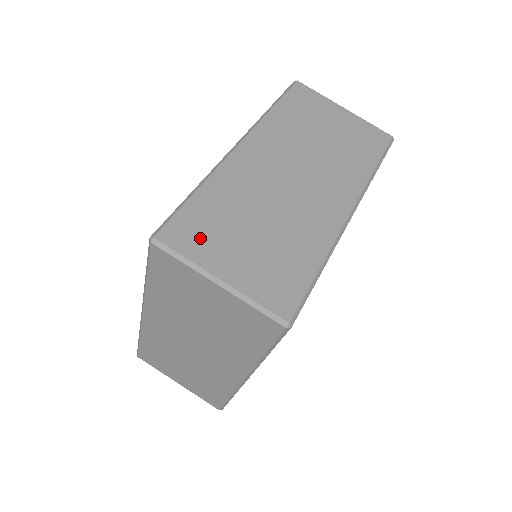
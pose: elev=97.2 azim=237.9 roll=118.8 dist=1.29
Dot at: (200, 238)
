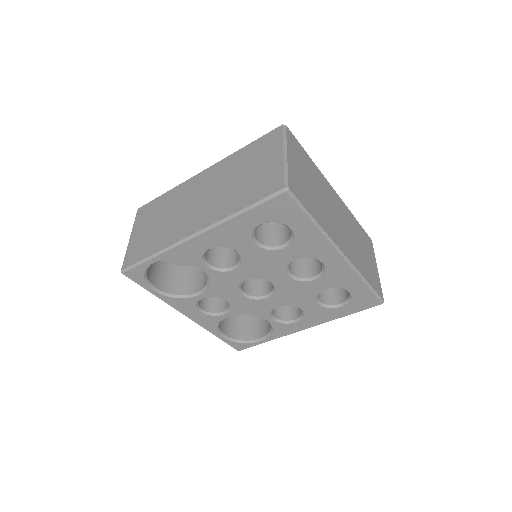
Dot at: (296, 150)
